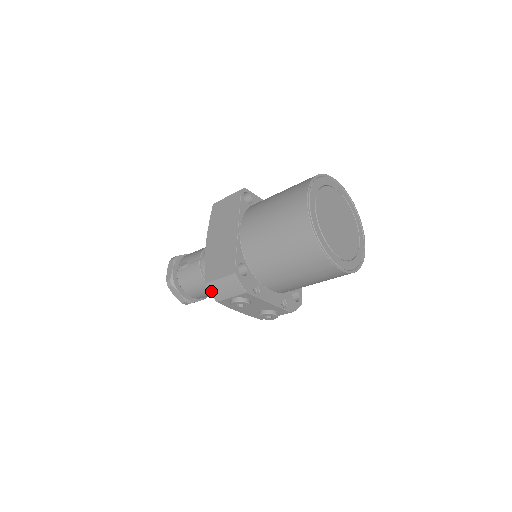
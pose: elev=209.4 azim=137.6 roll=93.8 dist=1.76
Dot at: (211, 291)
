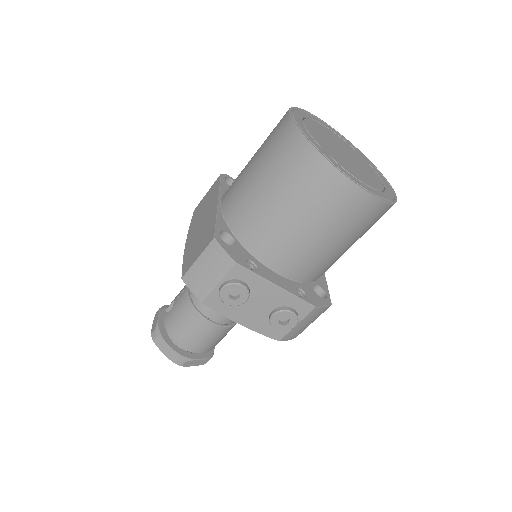
Dot at: (191, 286)
